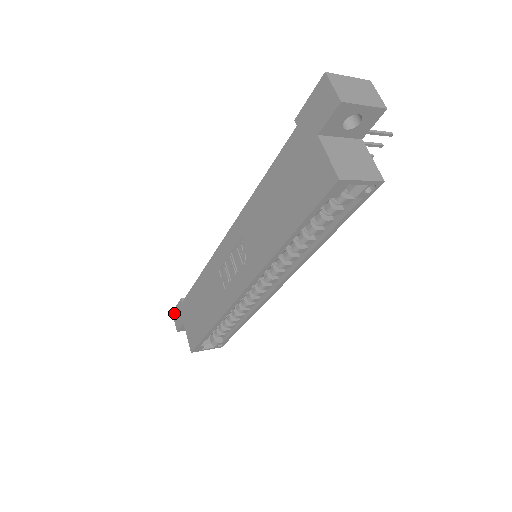
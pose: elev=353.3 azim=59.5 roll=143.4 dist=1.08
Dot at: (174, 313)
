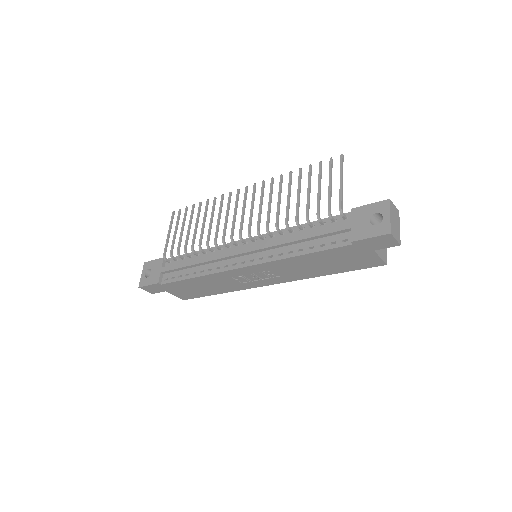
Dot at: (144, 288)
